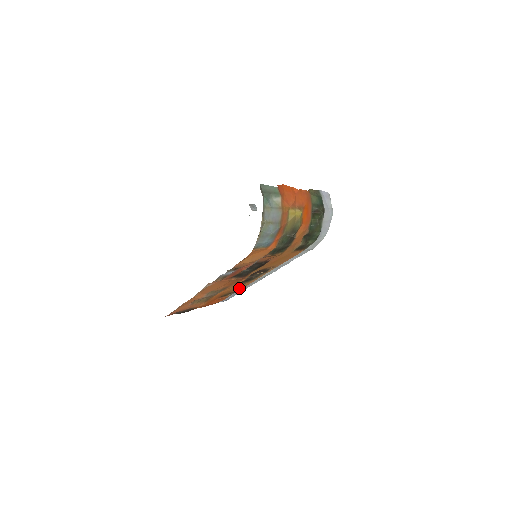
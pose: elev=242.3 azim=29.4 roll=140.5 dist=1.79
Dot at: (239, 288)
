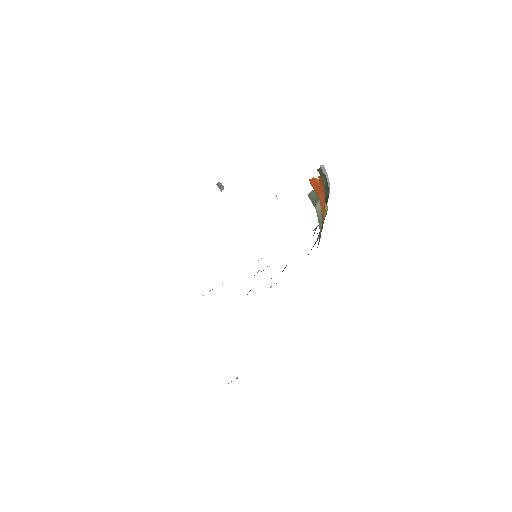
Dot at: occluded
